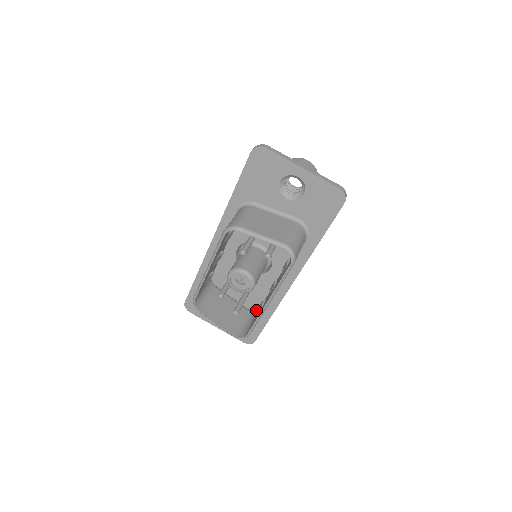
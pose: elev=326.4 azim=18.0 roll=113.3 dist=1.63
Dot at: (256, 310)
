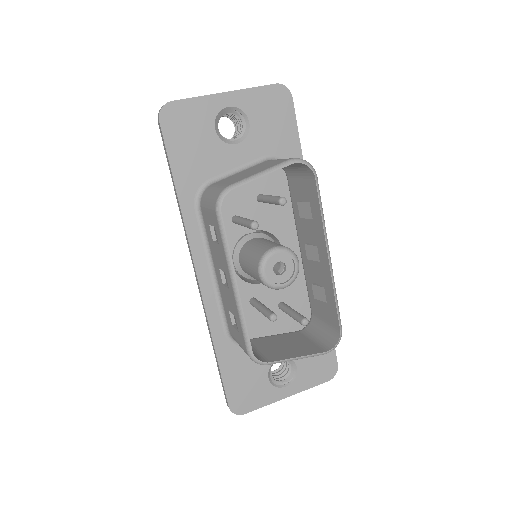
Dot at: (309, 320)
